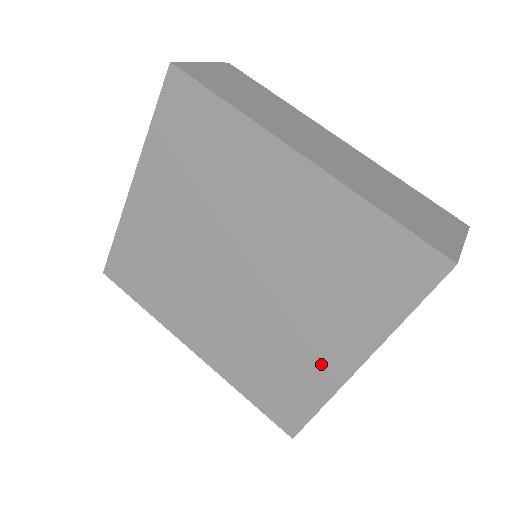
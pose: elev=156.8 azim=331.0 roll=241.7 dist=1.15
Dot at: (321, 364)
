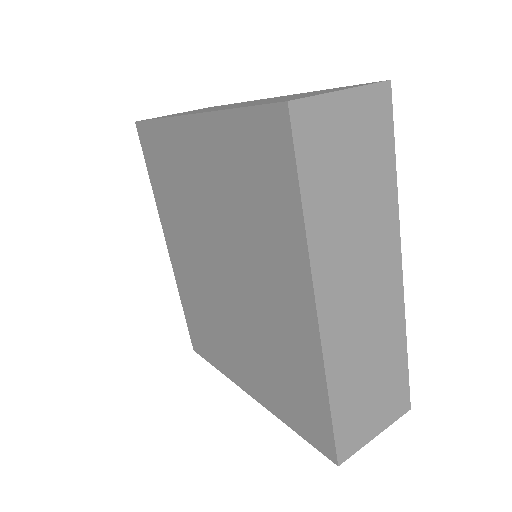
Dot at: (232, 364)
